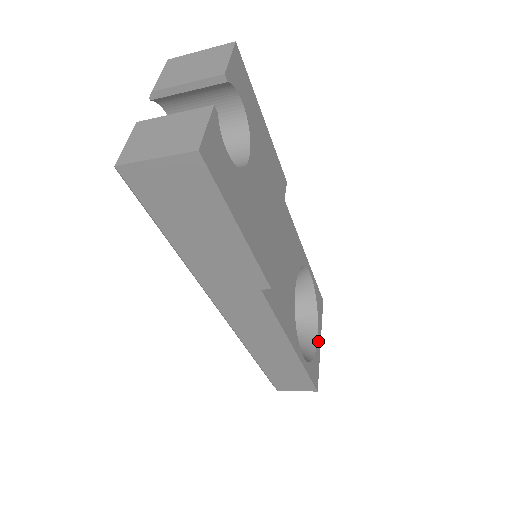
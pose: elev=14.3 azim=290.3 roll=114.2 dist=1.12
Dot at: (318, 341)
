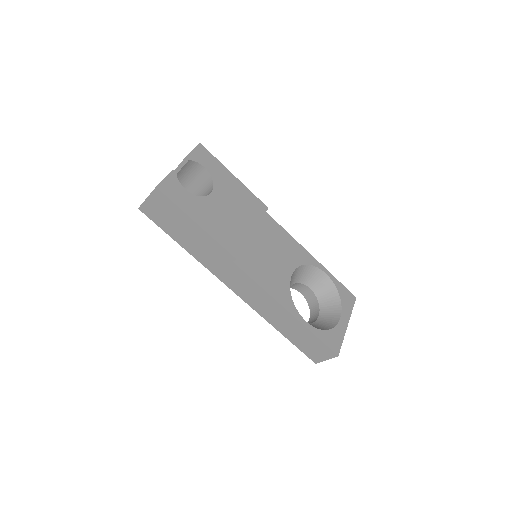
Dot at: (342, 322)
